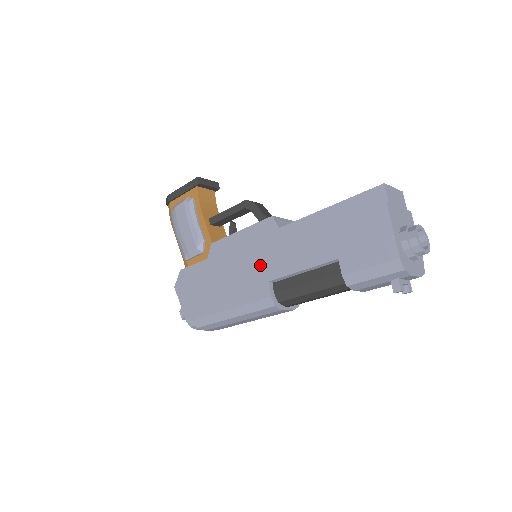
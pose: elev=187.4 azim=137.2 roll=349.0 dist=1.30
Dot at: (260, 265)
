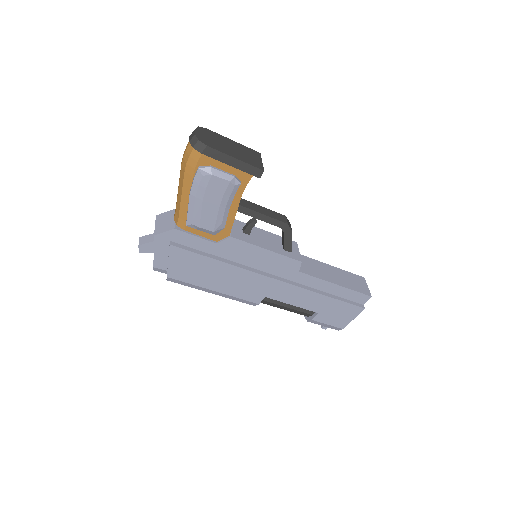
Dot at: (268, 286)
